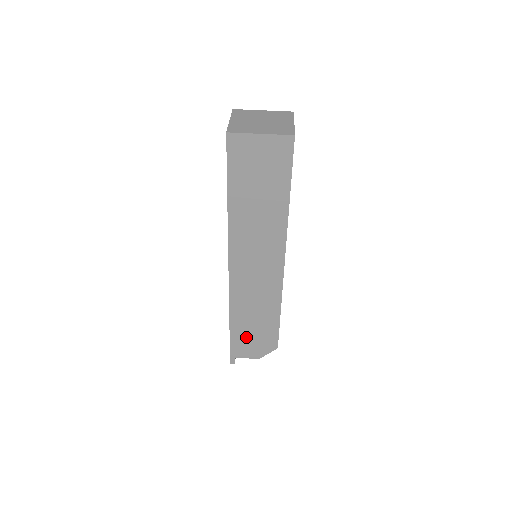
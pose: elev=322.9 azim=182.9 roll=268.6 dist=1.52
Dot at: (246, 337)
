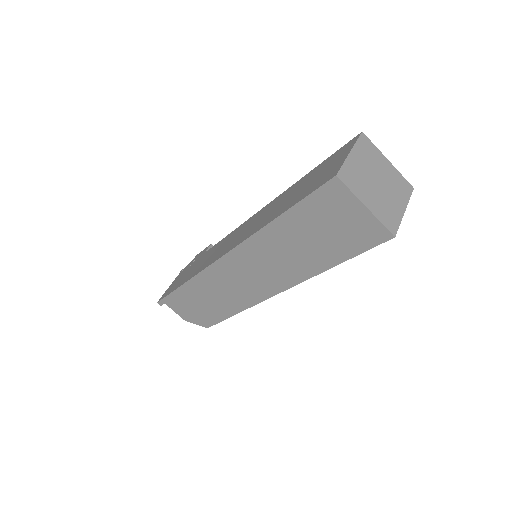
Dot at: (188, 302)
